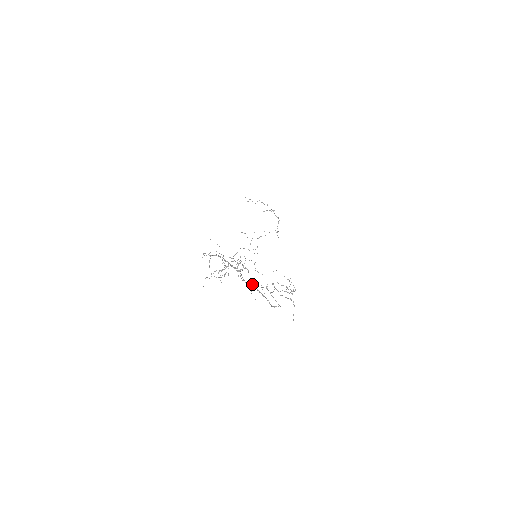
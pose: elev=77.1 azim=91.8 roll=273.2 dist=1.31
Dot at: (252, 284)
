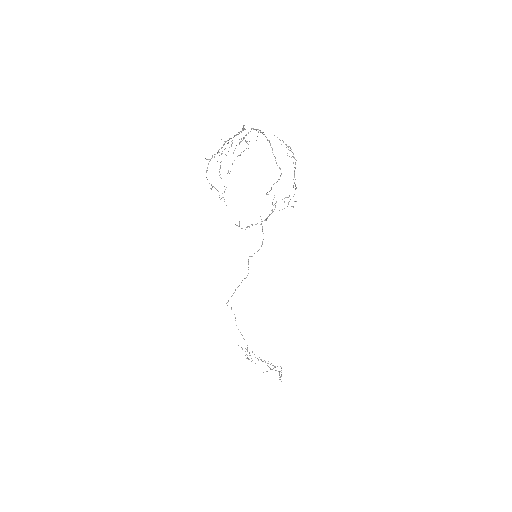
Dot at: (251, 224)
